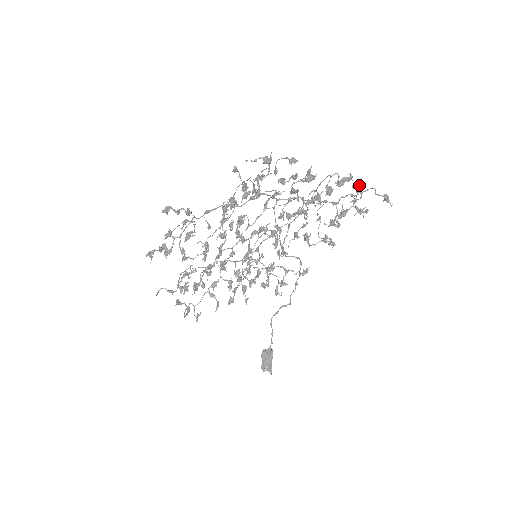
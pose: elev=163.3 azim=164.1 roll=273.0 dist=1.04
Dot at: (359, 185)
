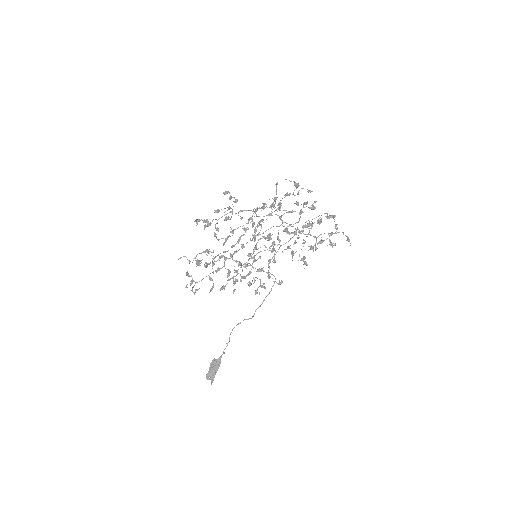
Dot at: (337, 224)
